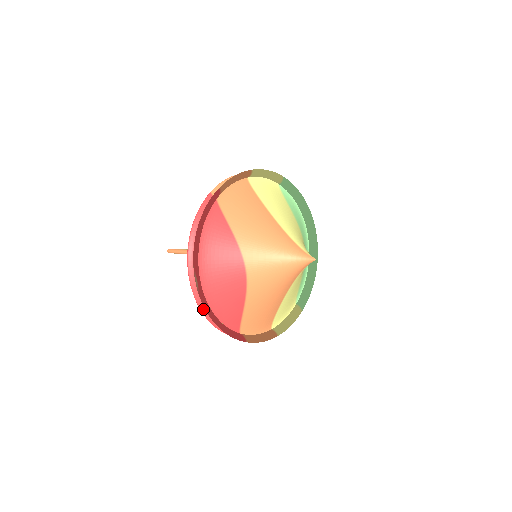
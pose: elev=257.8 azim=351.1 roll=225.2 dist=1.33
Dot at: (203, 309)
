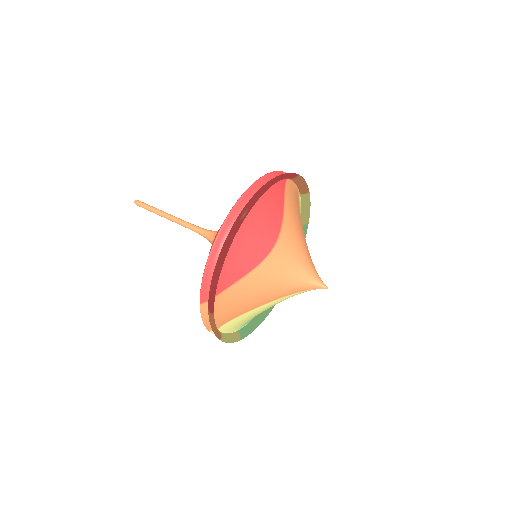
Dot at: (216, 246)
